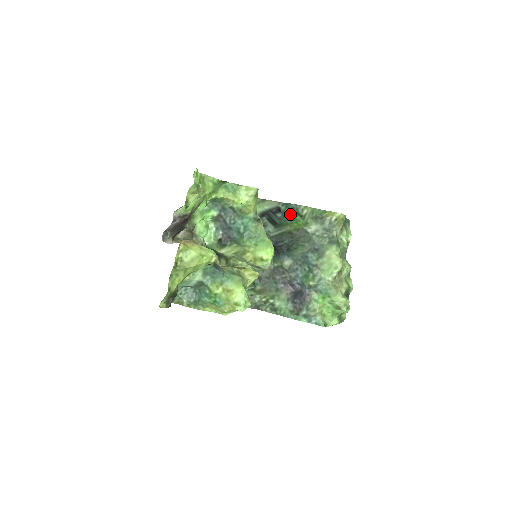
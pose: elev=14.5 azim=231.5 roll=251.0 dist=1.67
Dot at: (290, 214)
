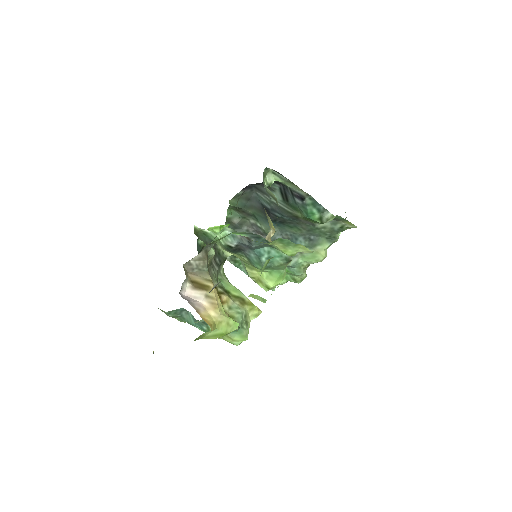
Dot at: (312, 213)
